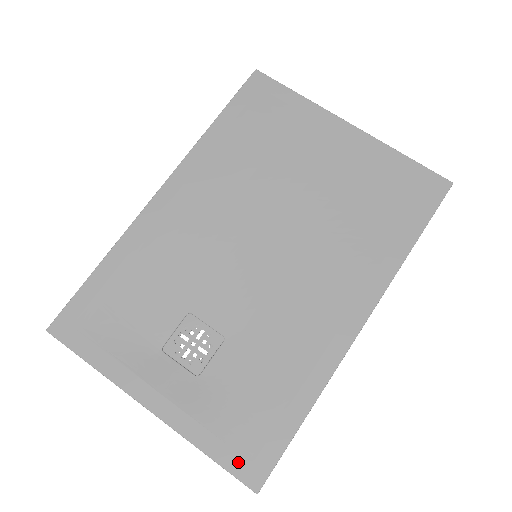
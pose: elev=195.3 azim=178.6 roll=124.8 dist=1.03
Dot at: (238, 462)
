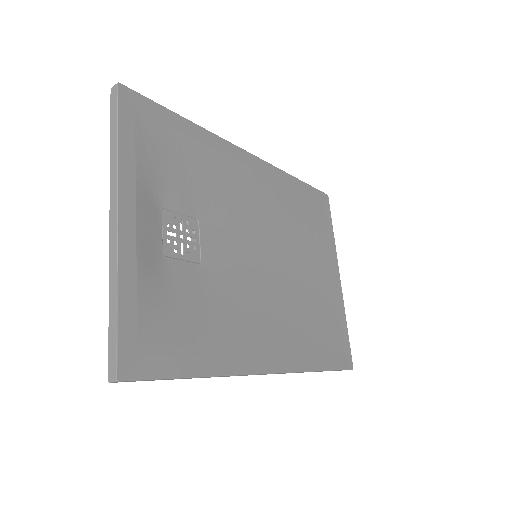
Dot at: (131, 340)
